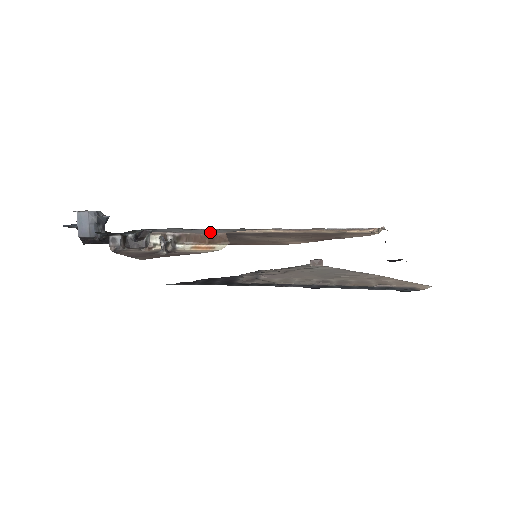
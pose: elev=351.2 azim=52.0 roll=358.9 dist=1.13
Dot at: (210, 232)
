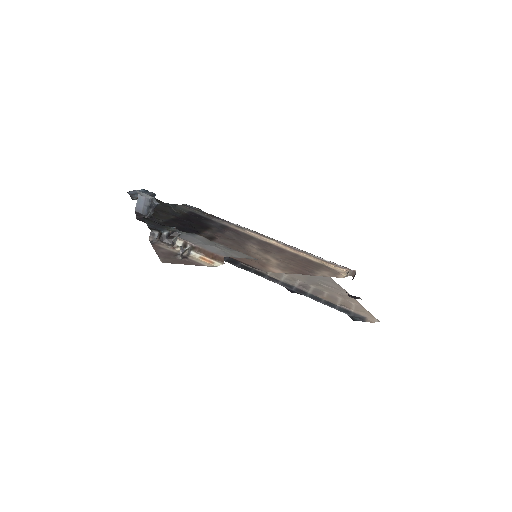
Dot at: (215, 251)
